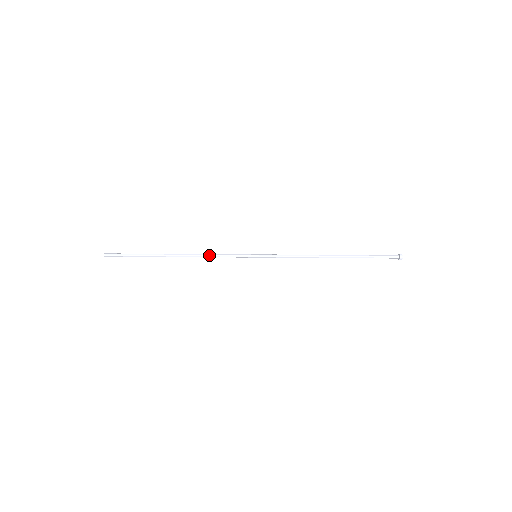
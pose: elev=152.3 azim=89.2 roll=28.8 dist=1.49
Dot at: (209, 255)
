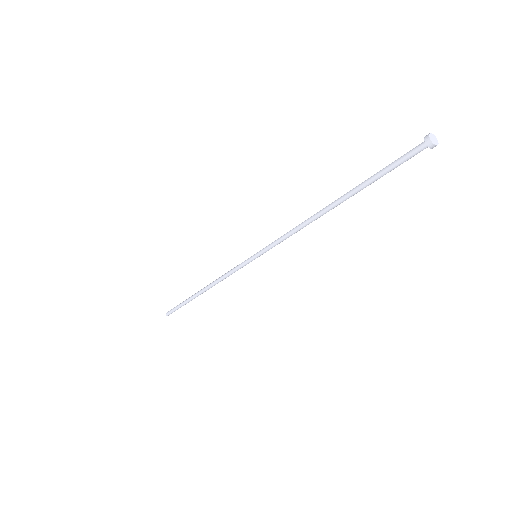
Dot at: (220, 277)
